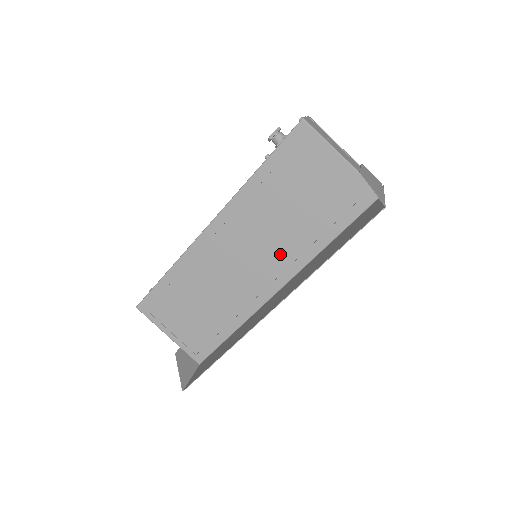
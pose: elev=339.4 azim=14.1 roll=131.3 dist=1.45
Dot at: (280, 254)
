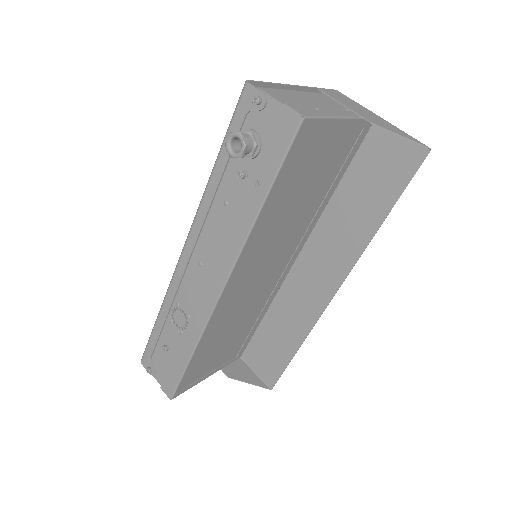
Dot at: (293, 240)
